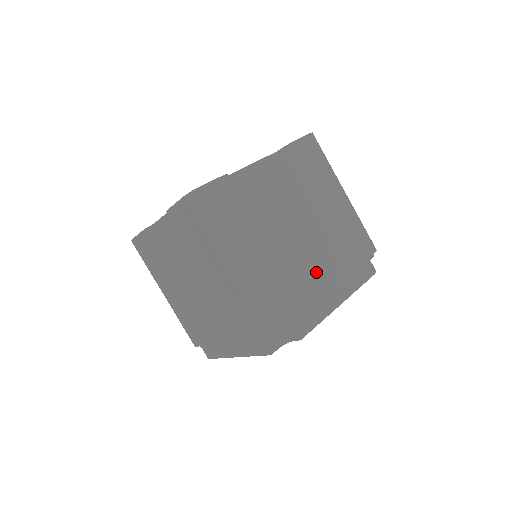
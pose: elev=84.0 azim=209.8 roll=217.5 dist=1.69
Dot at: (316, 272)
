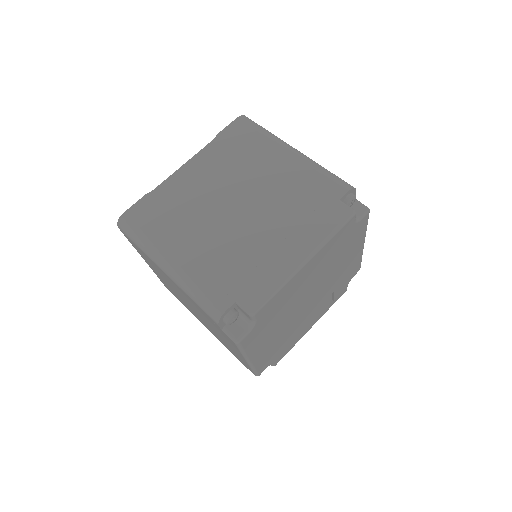
Dot at: (263, 240)
